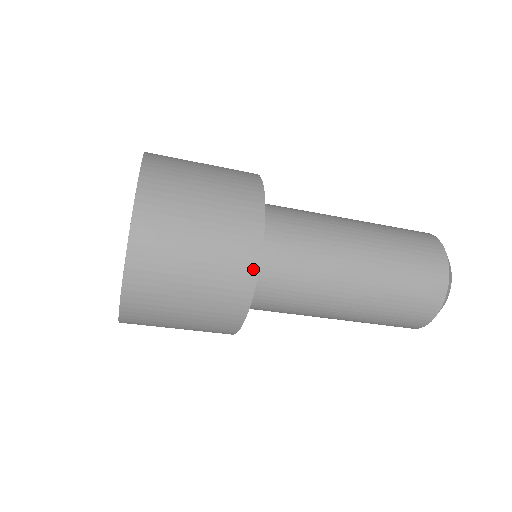
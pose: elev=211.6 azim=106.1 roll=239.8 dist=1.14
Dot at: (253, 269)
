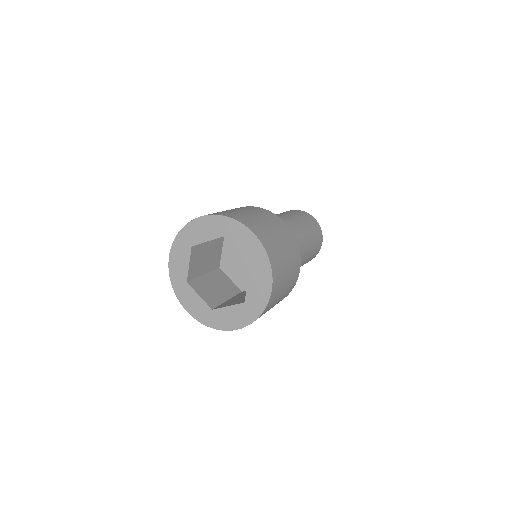
Dot at: occluded
